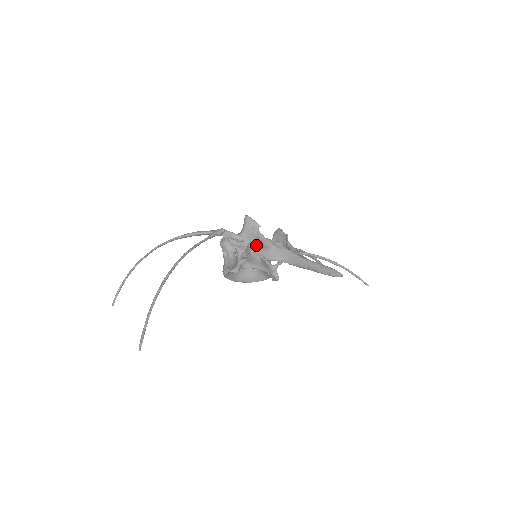
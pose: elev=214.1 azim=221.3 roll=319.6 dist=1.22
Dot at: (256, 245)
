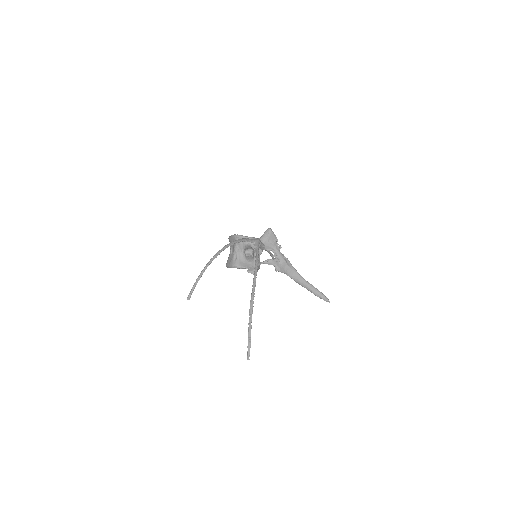
Dot at: occluded
